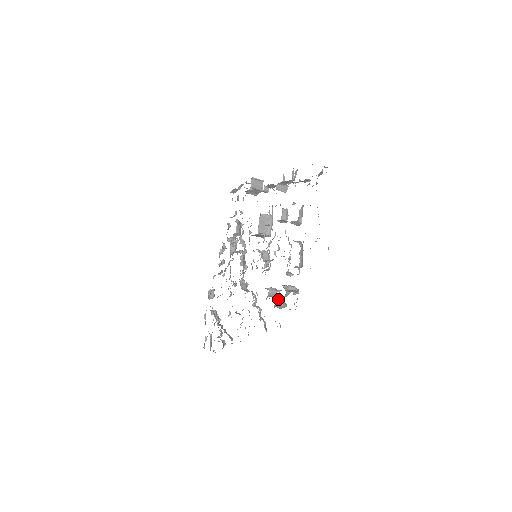
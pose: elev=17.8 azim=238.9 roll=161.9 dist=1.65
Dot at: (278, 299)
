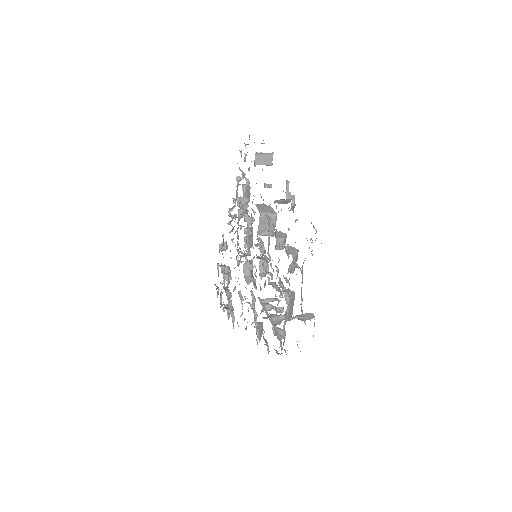
Dot at: occluded
